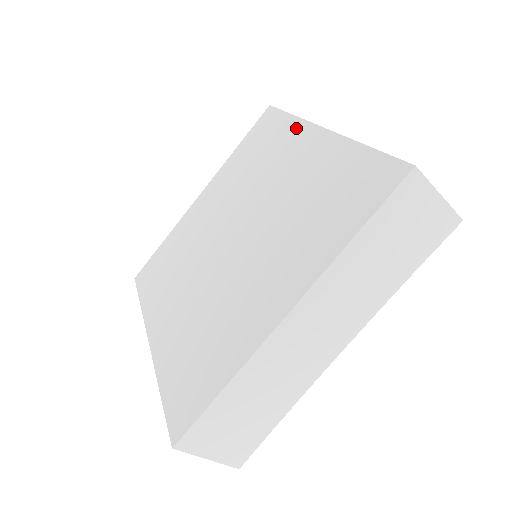
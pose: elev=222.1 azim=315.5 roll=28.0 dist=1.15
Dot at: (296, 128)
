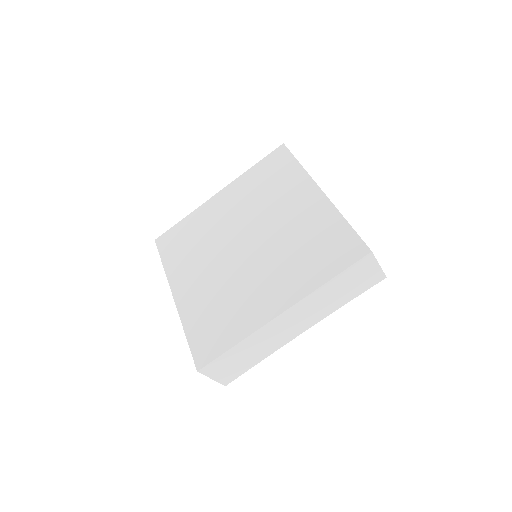
Dot at: (302, 179)
